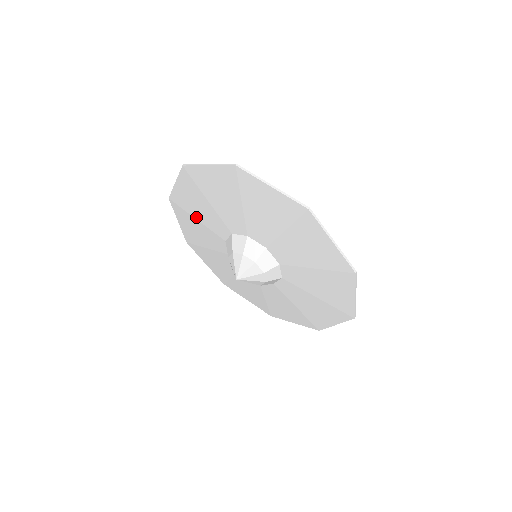
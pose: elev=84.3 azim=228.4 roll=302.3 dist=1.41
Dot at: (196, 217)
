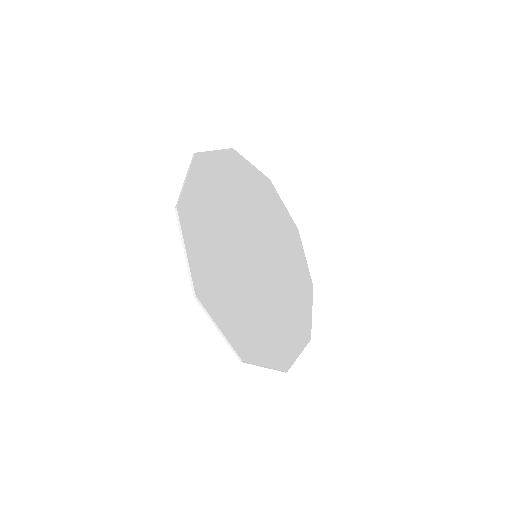
Dot at: occluded
